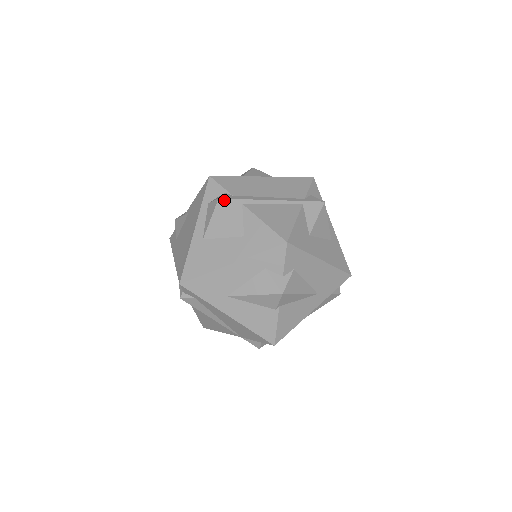
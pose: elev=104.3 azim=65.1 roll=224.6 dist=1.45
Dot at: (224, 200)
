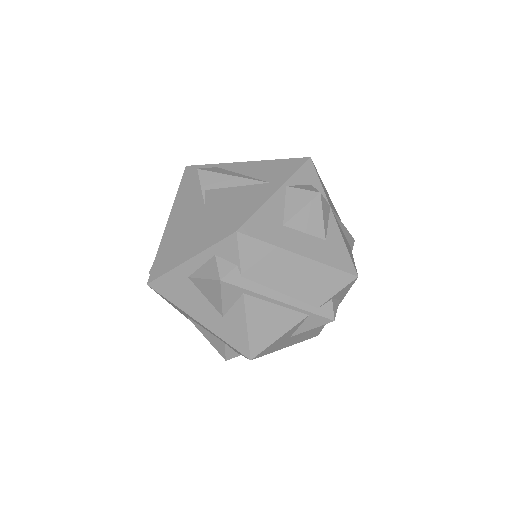
Dot at: (225, 284)
